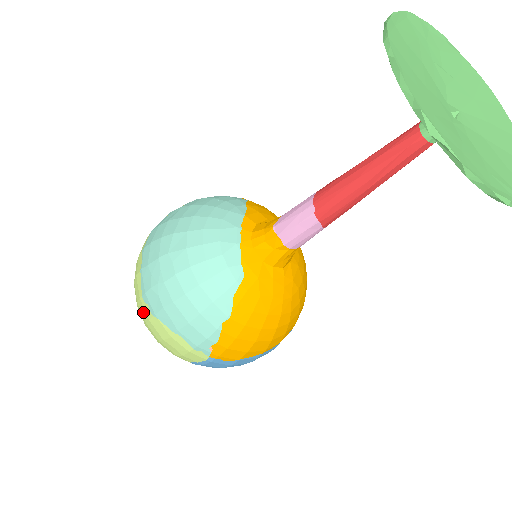
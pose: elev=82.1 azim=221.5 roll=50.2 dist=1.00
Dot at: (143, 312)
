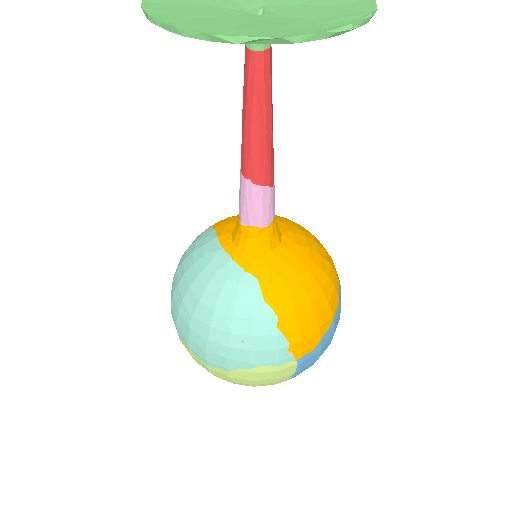
Dot at: (220, 376)
